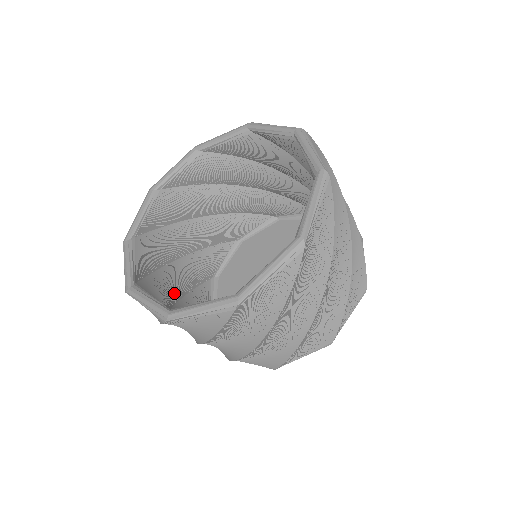
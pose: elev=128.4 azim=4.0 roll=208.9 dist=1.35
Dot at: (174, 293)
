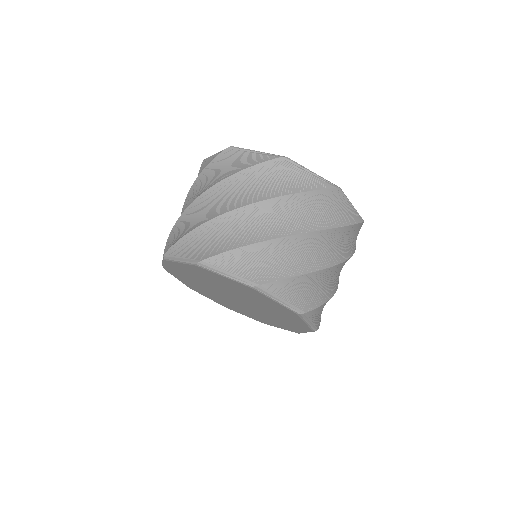
Dot at: occluded
